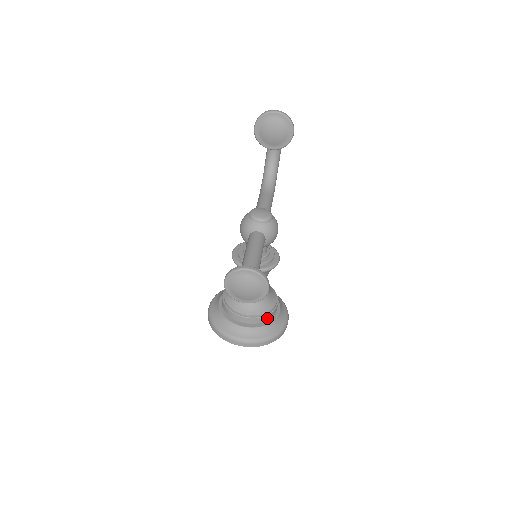
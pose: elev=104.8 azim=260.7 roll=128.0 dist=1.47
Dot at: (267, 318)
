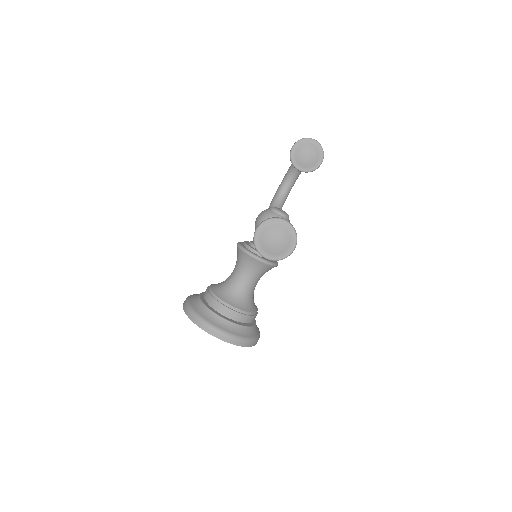
Dot at: (247, 320)
